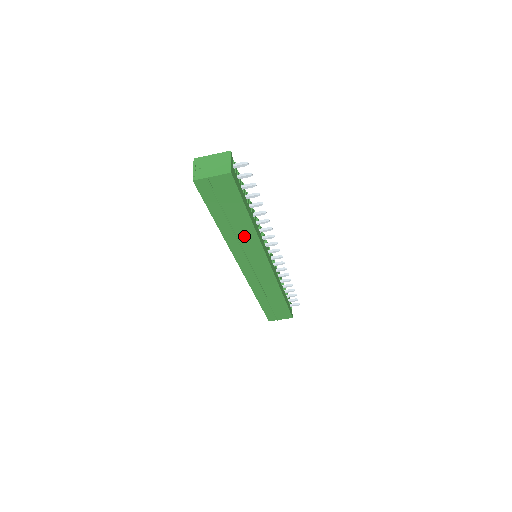
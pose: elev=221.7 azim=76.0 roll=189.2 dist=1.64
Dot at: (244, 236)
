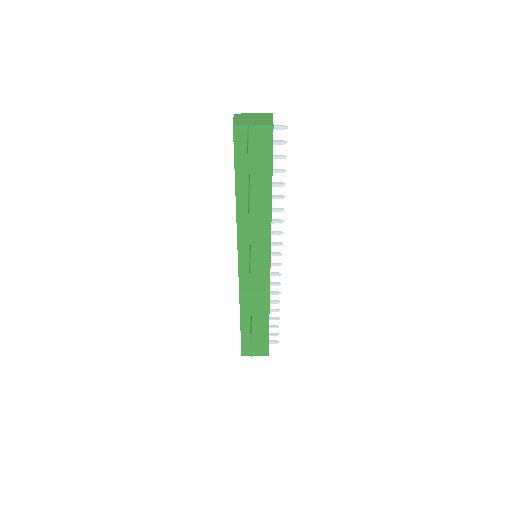
Dot at: (257, 216)
